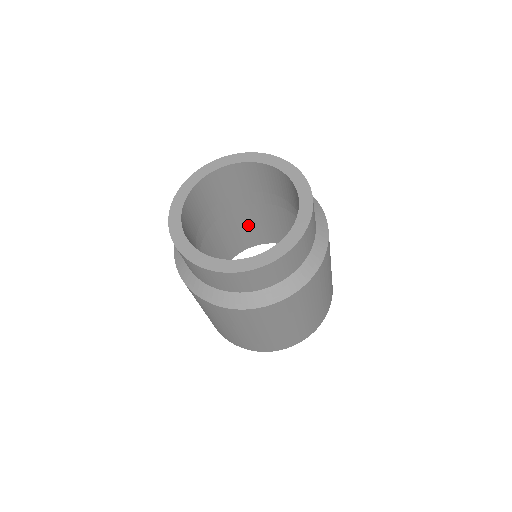
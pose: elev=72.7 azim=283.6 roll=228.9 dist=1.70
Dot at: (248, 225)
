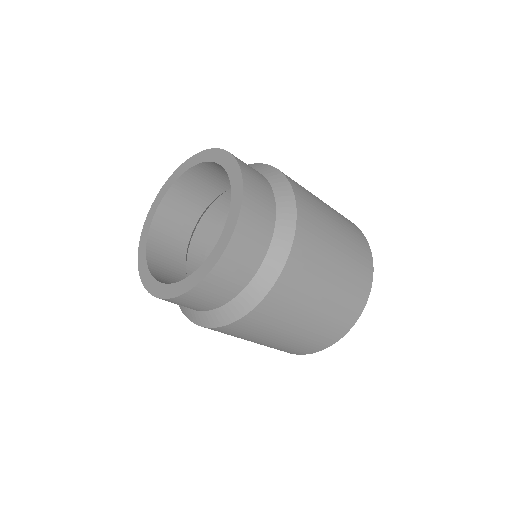
Dot at: occluded
